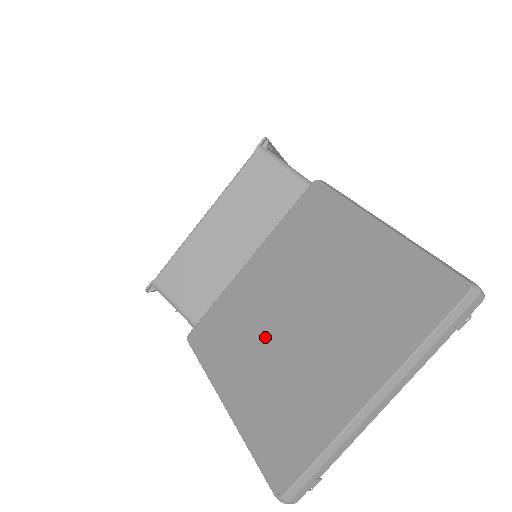
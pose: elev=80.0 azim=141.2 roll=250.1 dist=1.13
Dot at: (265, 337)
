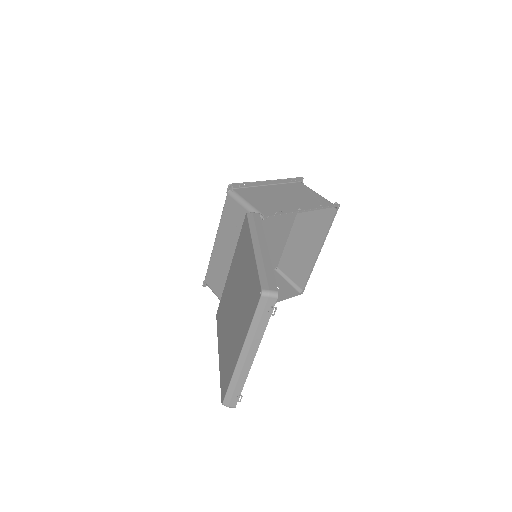
Dot at: (228, 317)
